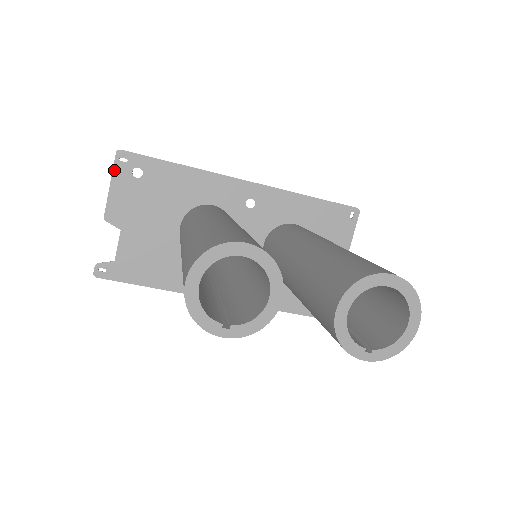
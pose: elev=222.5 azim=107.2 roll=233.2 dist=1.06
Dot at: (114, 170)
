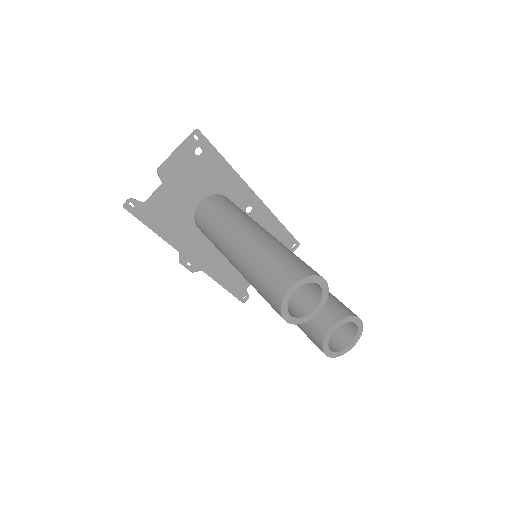
Dot at: (186, 140)
